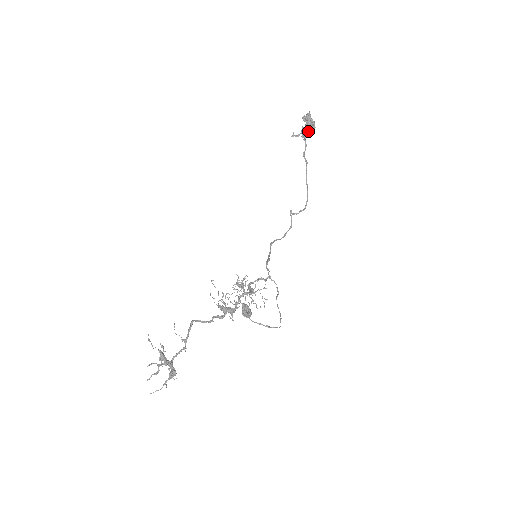
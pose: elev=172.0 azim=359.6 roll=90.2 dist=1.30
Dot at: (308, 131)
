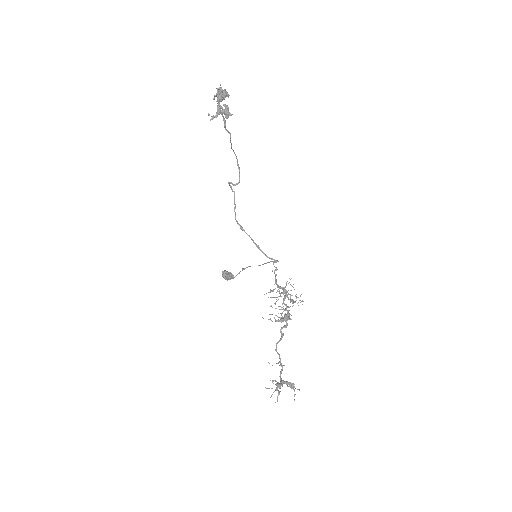
Dot at: (218, 101)
